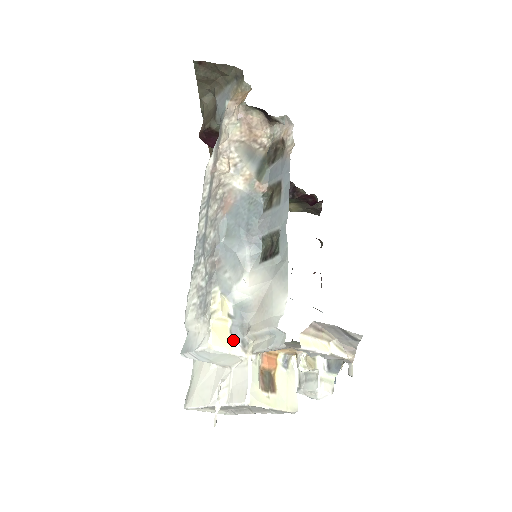
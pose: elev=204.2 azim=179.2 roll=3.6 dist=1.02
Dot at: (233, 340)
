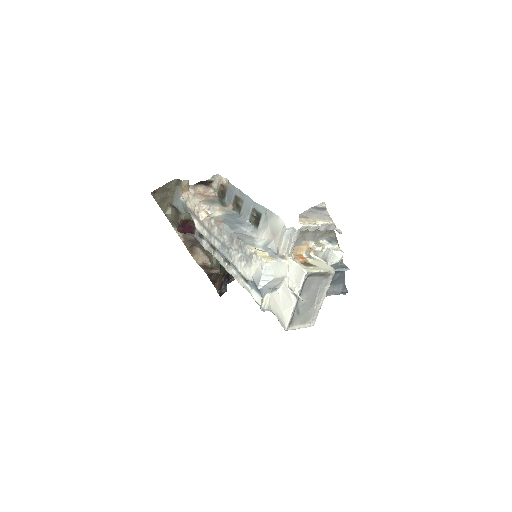
Dot at: (275, 258)
